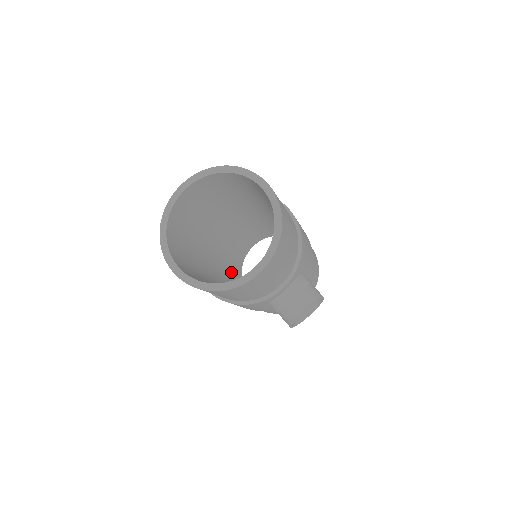
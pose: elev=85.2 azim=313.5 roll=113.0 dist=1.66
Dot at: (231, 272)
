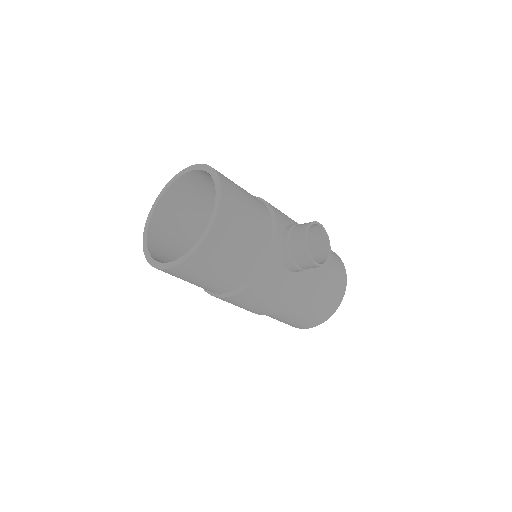
Dot at: occluded
